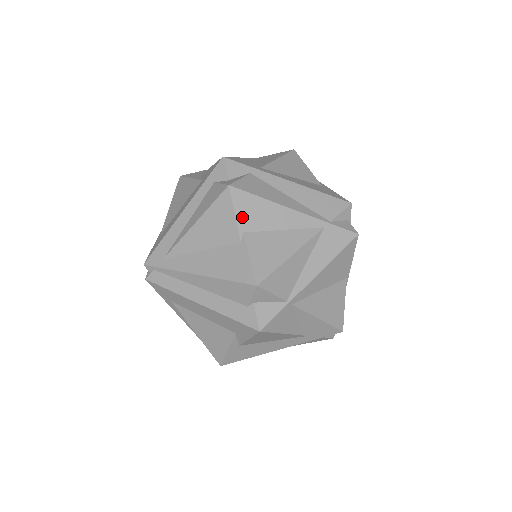
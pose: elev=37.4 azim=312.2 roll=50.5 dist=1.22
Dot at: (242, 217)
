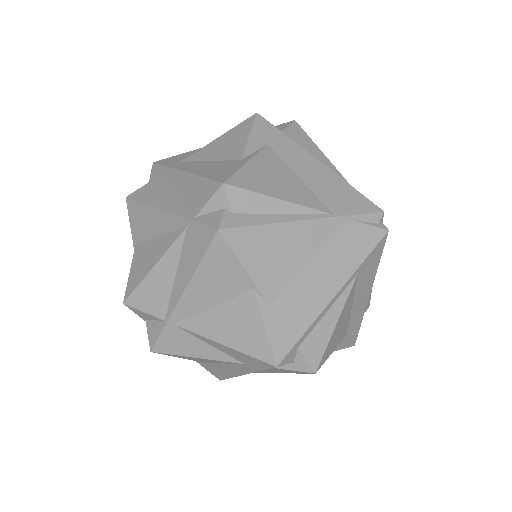
Dot at: (134, 228)
